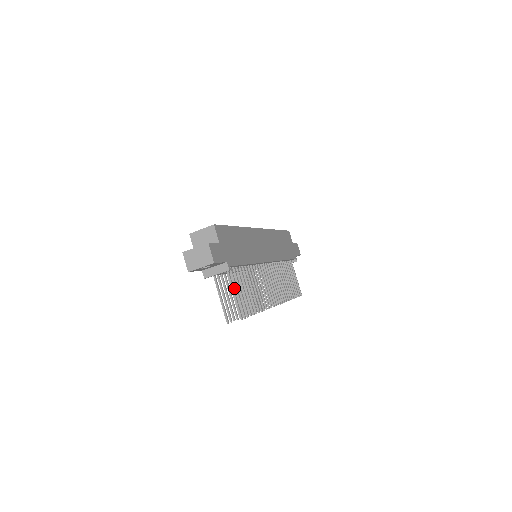
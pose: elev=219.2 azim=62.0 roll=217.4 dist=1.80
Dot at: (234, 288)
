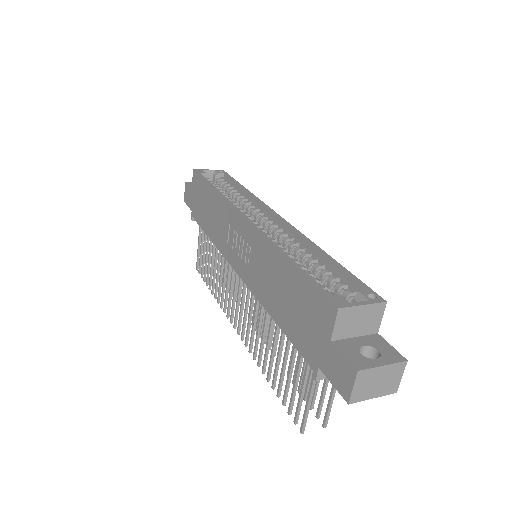
Dot at: (280, 349)
